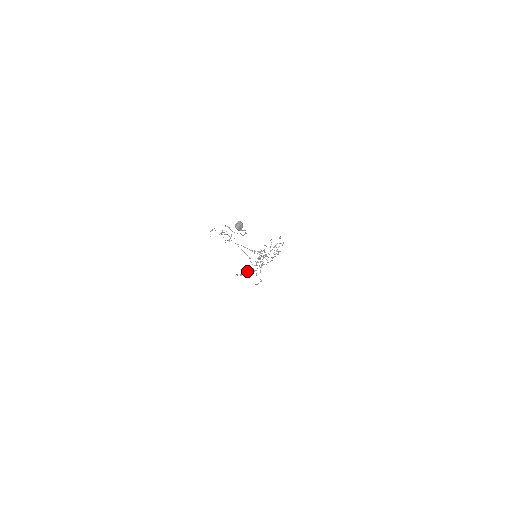
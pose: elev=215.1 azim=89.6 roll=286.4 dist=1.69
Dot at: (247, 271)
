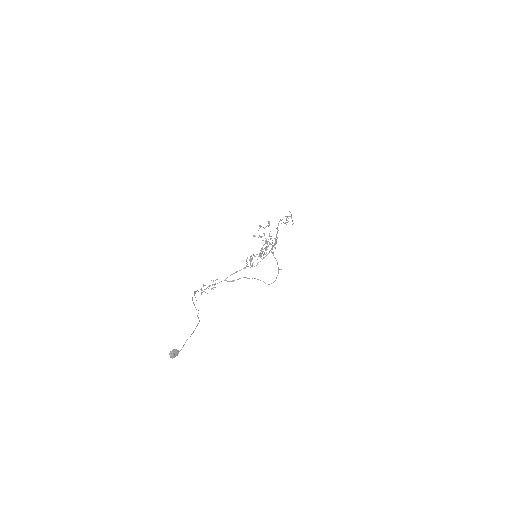
Dot at: occluded
